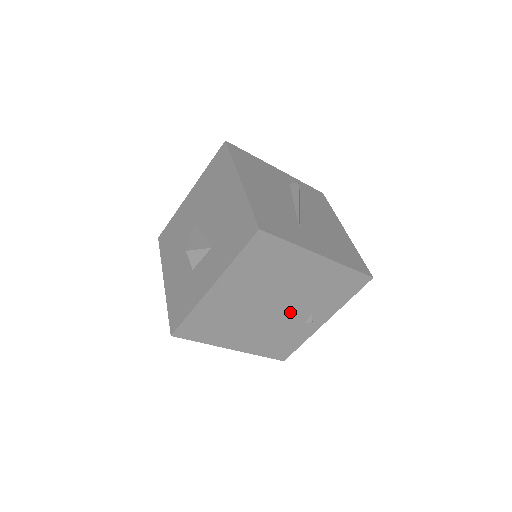
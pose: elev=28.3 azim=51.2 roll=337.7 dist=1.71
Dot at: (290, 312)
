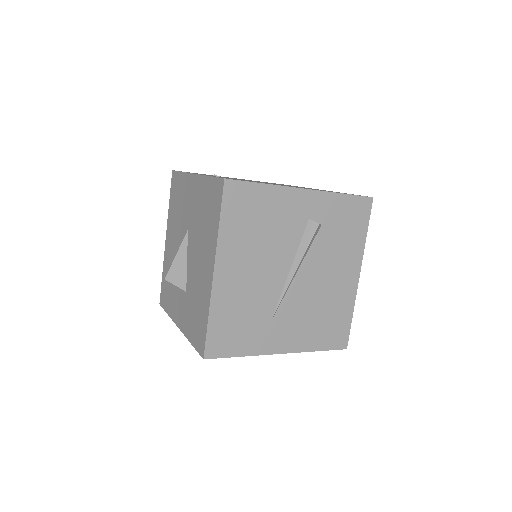
Dot at: occluded
